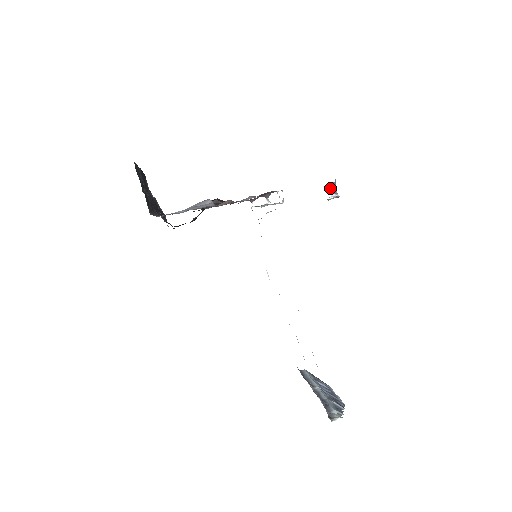
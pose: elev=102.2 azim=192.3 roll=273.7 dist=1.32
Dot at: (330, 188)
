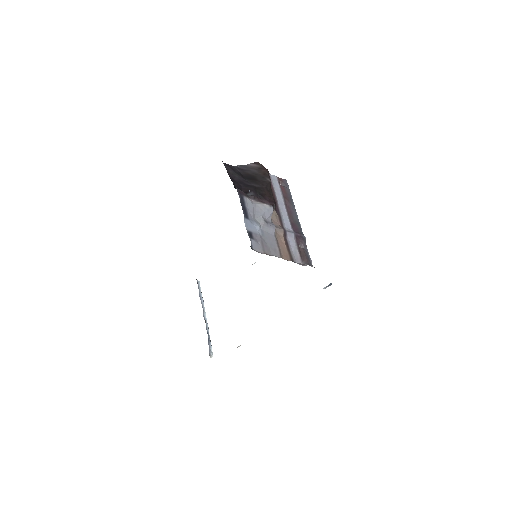
Dot at: (328, 285)
